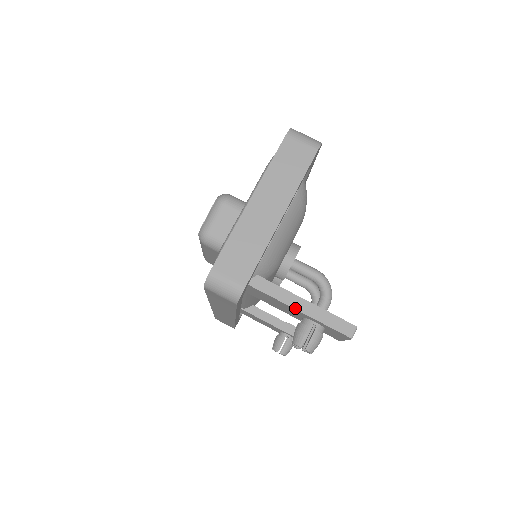
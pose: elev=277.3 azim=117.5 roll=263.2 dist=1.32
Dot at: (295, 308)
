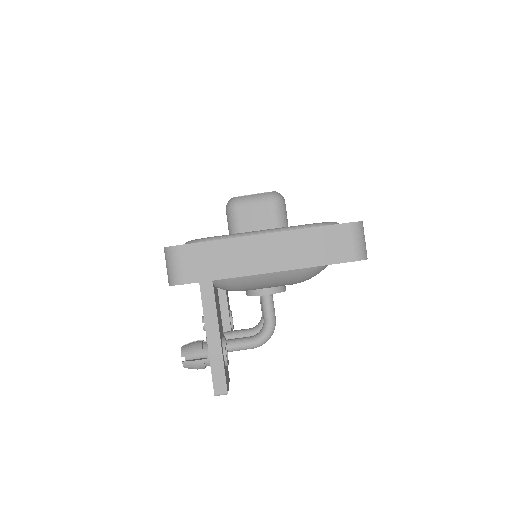
Dot at: (207, 332)
